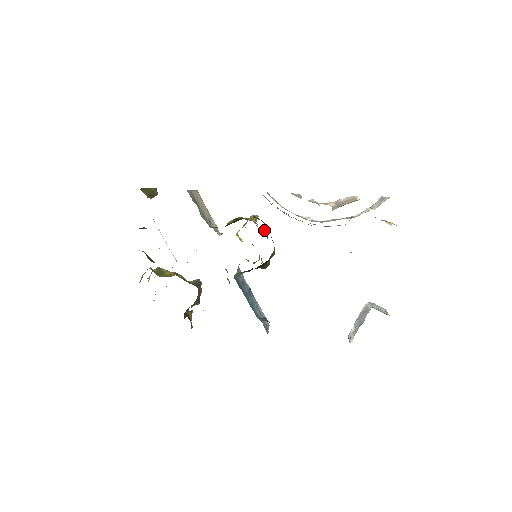
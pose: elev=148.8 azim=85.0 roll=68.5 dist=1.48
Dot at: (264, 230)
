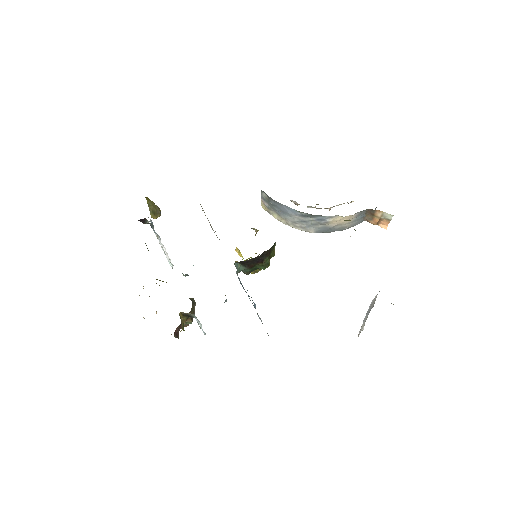
Dot at: occluded
